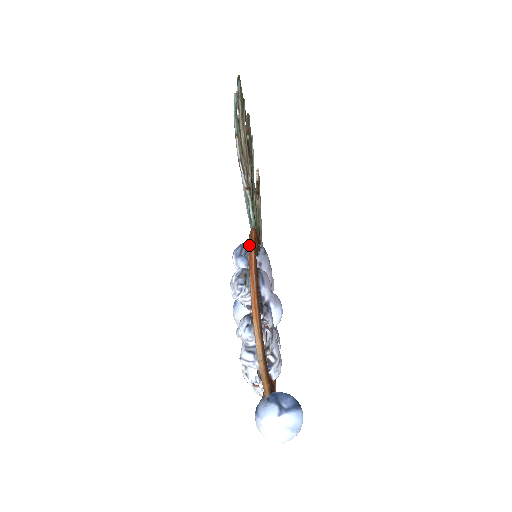
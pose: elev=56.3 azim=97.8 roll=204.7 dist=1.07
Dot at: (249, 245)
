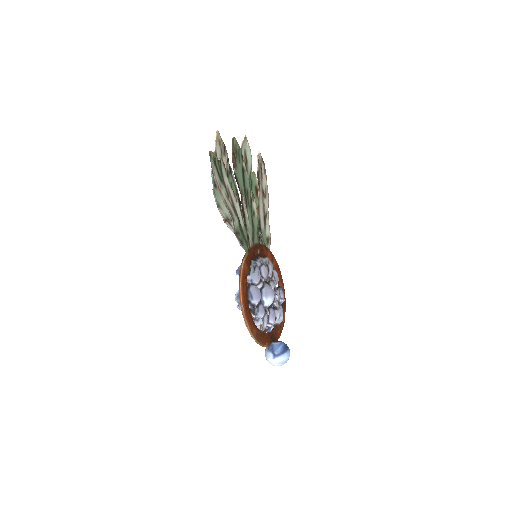
Dot at: (239, 281)
